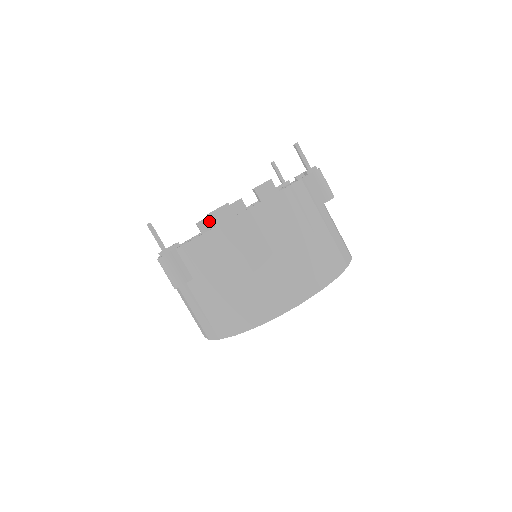
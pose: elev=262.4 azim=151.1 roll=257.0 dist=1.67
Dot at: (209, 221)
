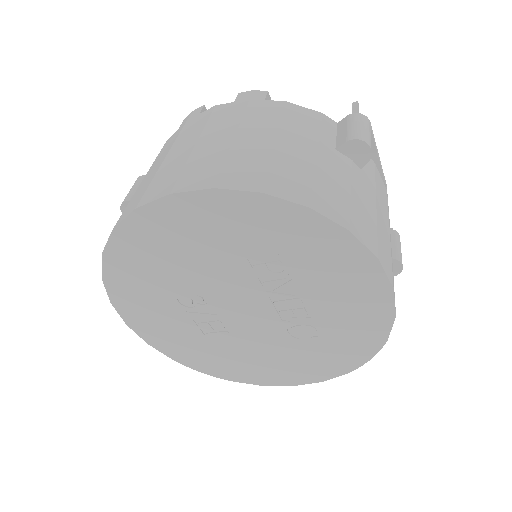
Dot at: occluded
